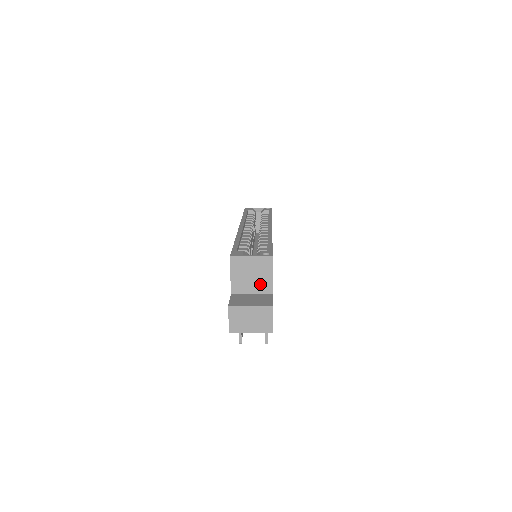
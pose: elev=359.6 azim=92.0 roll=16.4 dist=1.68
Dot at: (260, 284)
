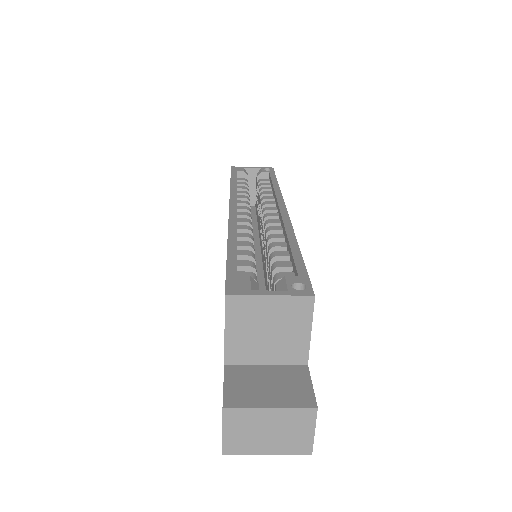
Dot at: (284, 347)
